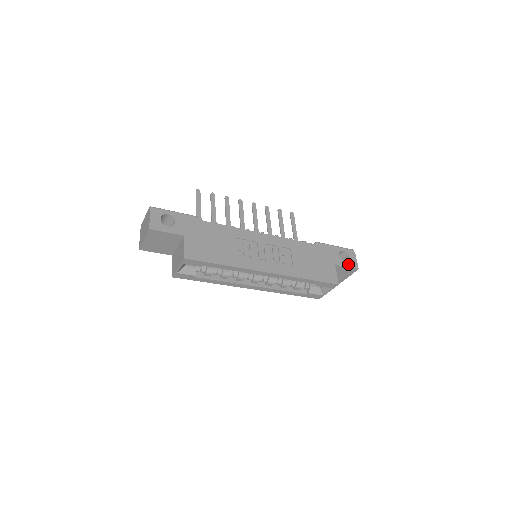
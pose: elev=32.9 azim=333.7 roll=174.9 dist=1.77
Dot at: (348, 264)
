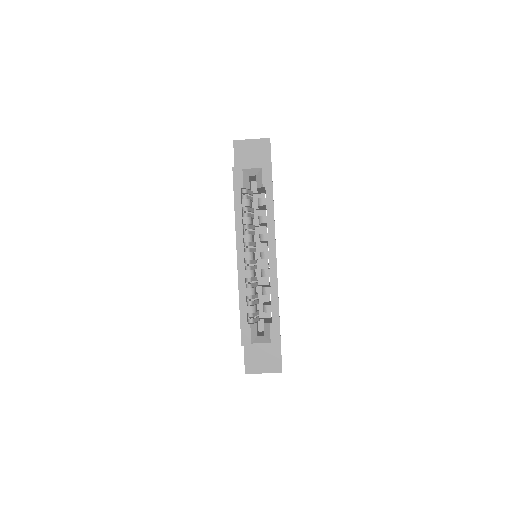
Dot at: occluded
